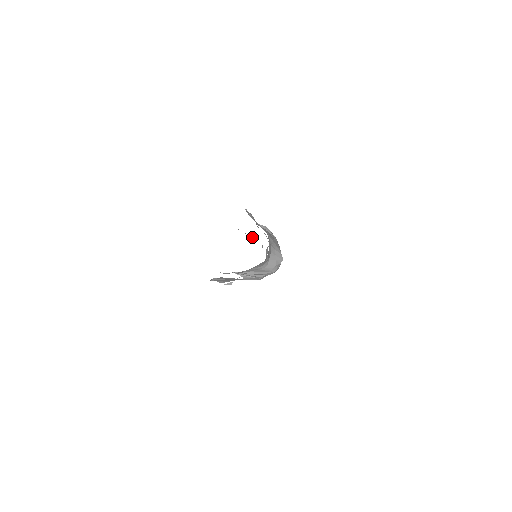
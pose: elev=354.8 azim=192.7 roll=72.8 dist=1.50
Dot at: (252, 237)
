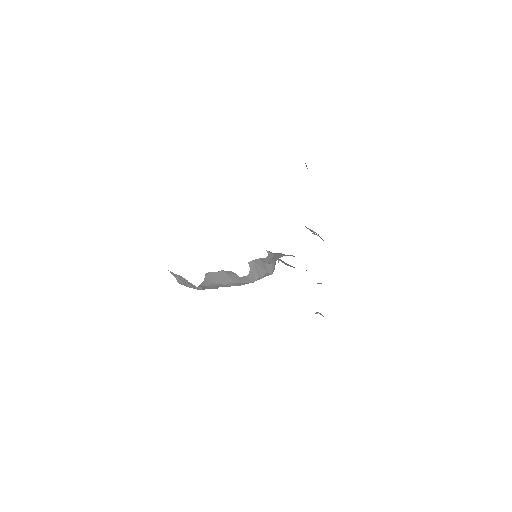
Dot at: occluded
